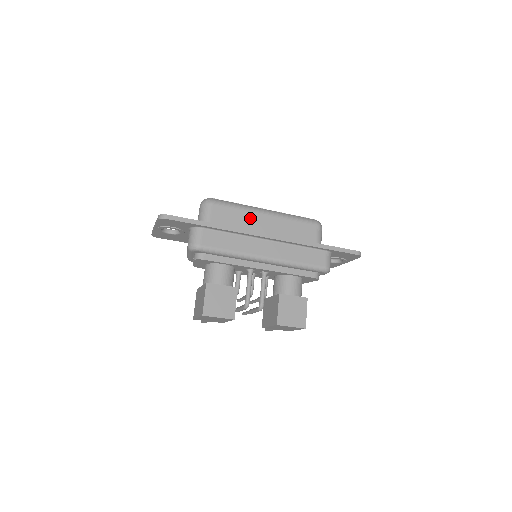
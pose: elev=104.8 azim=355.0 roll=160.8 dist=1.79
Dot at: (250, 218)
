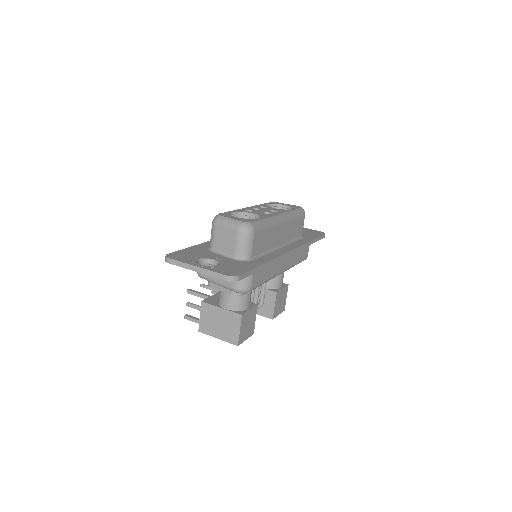
Dot at: (274, 233)
